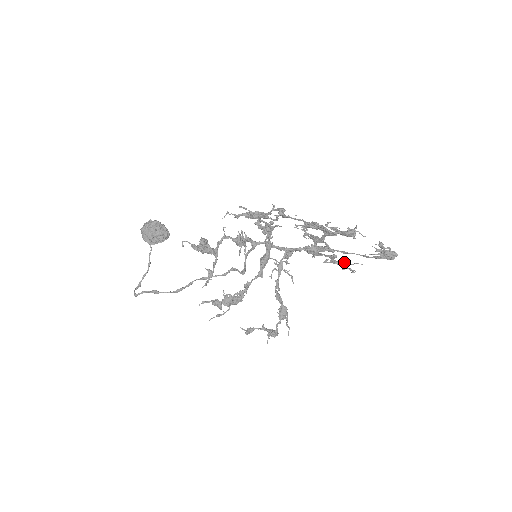
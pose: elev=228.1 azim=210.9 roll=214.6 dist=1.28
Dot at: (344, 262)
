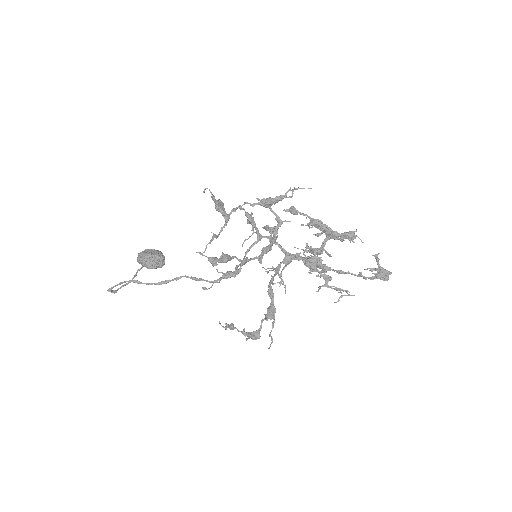
Dot at: occluded
